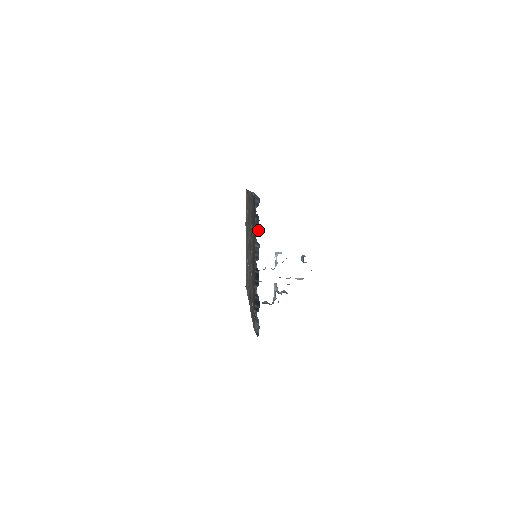
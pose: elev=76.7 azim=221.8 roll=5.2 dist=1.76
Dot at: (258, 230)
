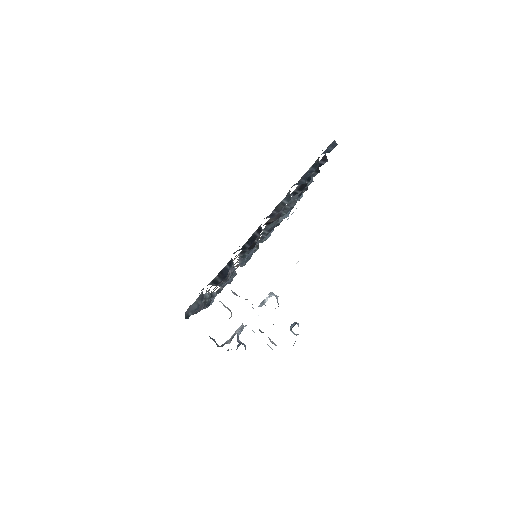
Dot at: (303, 182)
